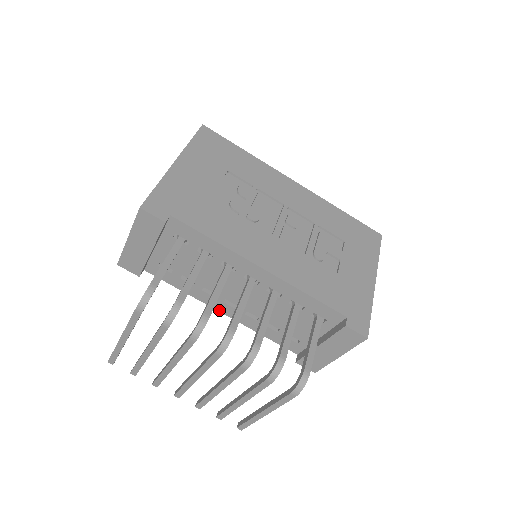
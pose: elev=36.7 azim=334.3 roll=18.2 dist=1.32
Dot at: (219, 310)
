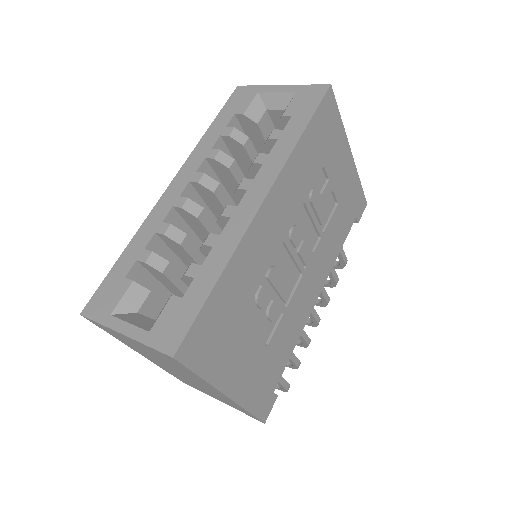
Dot at: occluded
